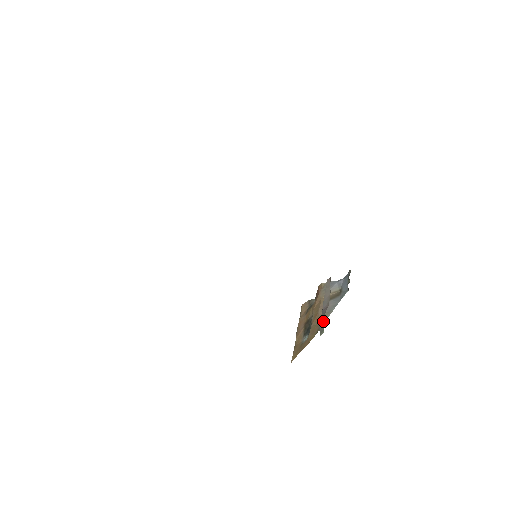
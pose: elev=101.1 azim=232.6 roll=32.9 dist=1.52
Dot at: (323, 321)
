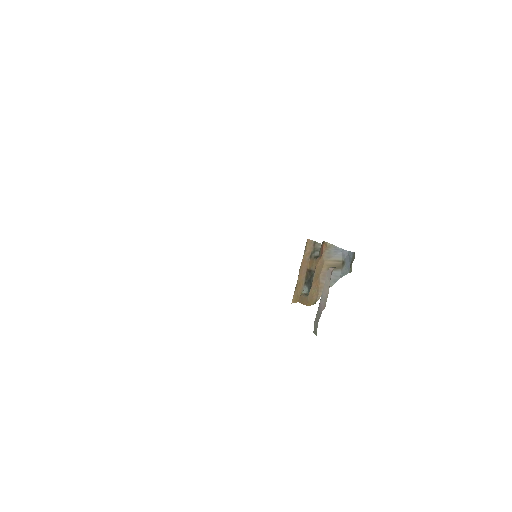
Dot at: (317, 324)
